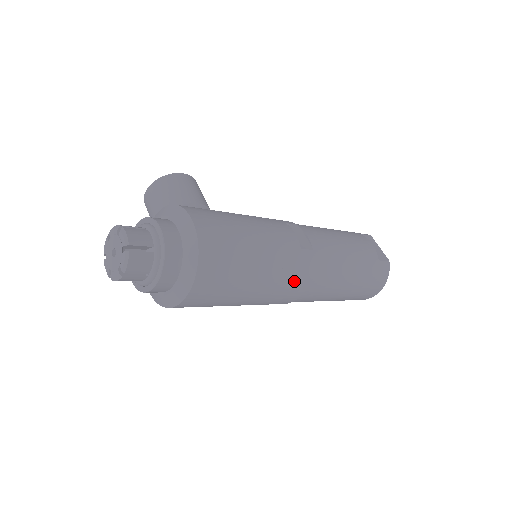
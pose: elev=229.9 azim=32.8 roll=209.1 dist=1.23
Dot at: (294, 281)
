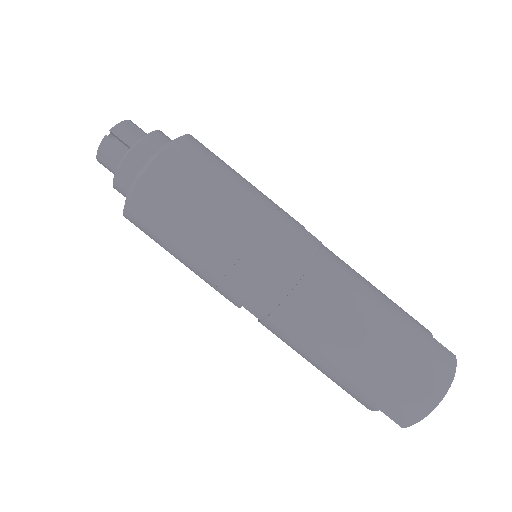
Dot at: (287, 243)
